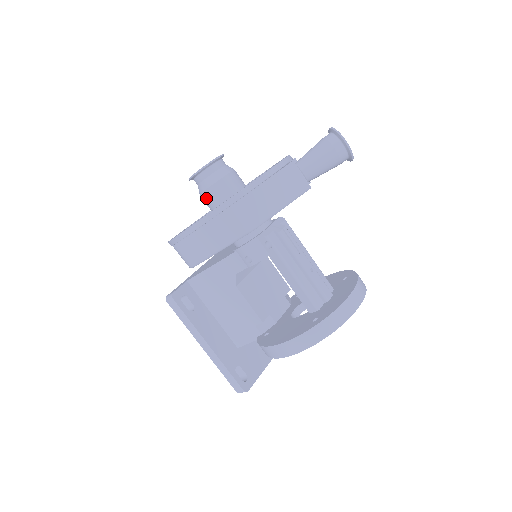
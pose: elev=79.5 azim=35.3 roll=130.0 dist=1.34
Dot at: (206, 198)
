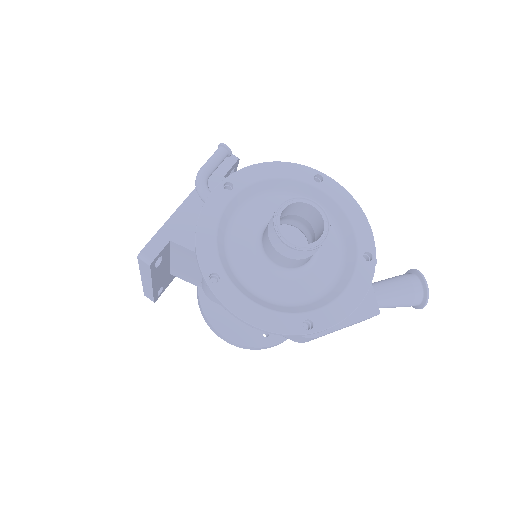
Dot at: (274, 253)
